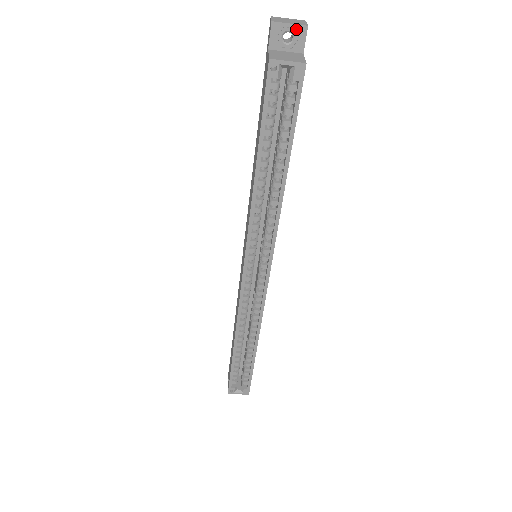
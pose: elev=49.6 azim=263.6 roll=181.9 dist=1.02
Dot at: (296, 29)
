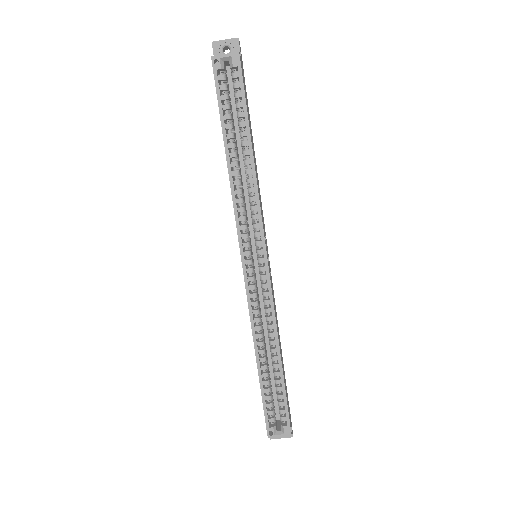
Dot at: (230, 42)
